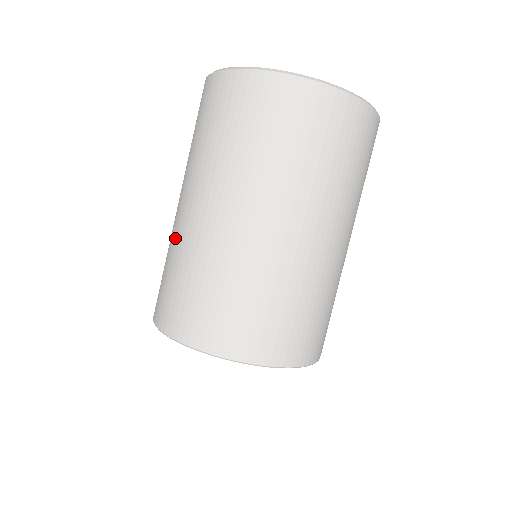
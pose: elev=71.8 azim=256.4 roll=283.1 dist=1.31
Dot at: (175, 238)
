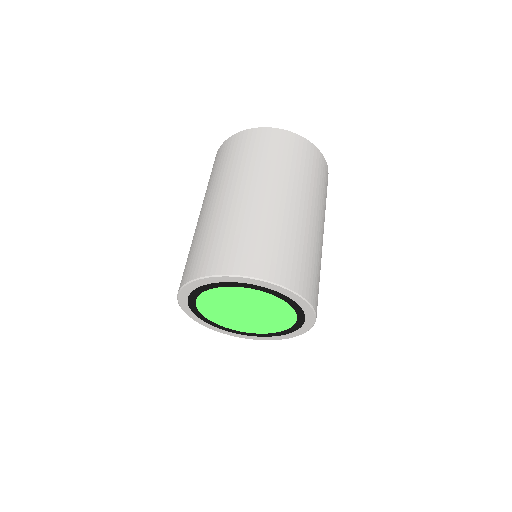
Dot at: (199, 227)
